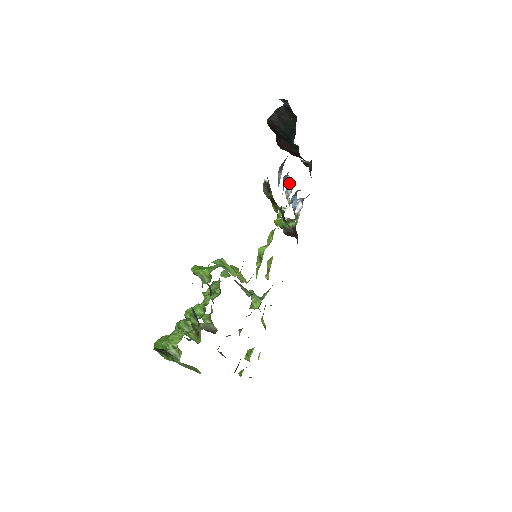
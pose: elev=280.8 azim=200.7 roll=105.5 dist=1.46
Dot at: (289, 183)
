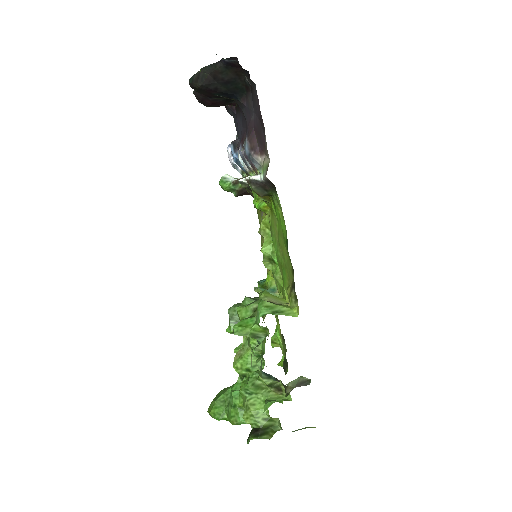
Dot at: occluded
